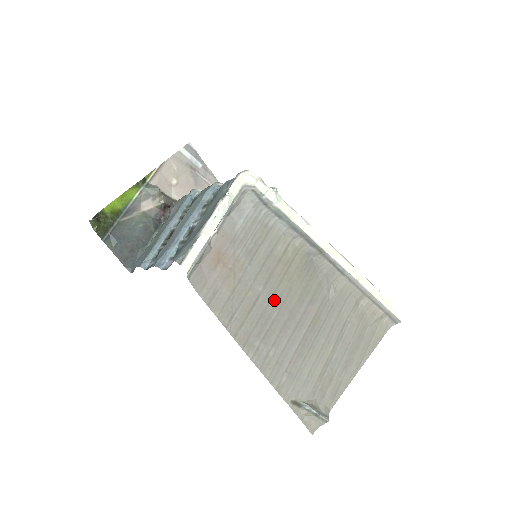
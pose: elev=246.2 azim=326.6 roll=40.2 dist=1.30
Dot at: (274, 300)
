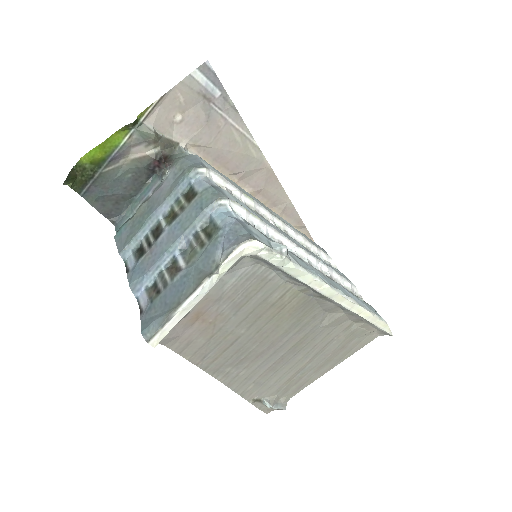
Dot at: (256, 337)
